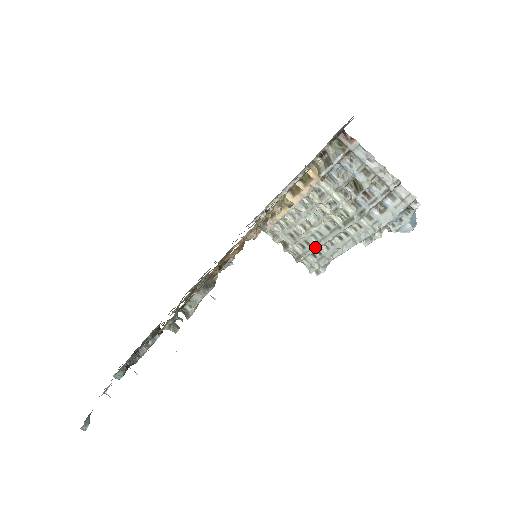
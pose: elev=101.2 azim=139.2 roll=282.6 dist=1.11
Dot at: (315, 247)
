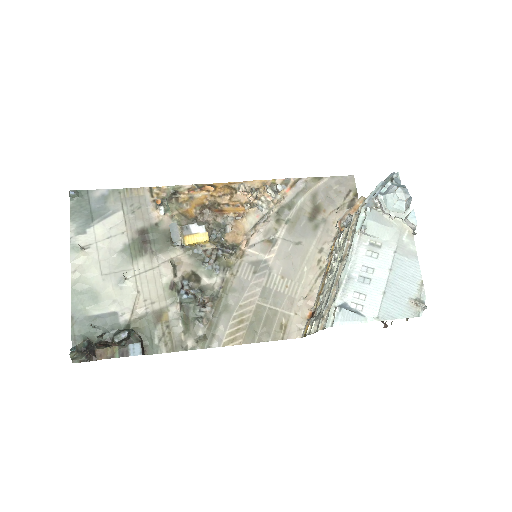
Dot at: (332, 289)
